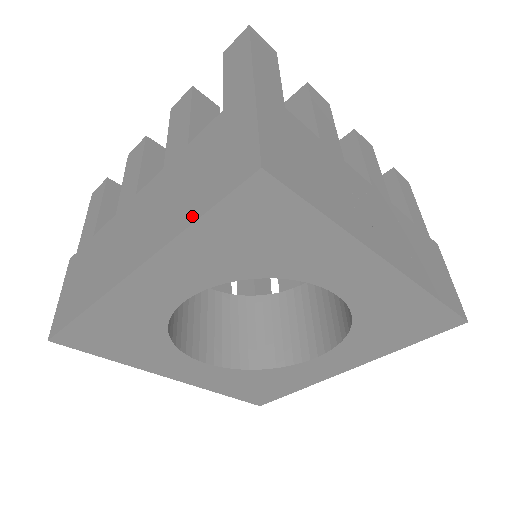
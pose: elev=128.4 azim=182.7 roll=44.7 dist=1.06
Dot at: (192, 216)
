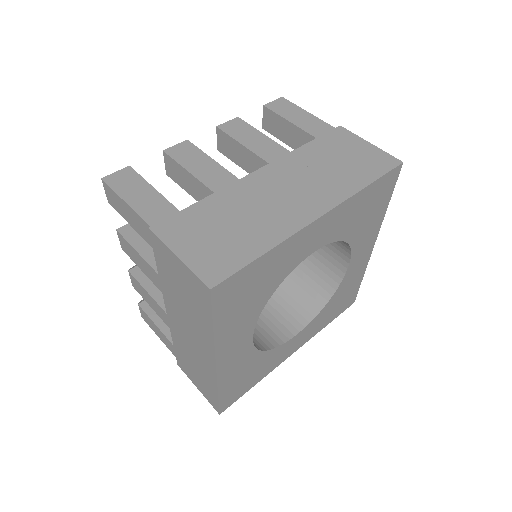
Dot at: (209, 325)
